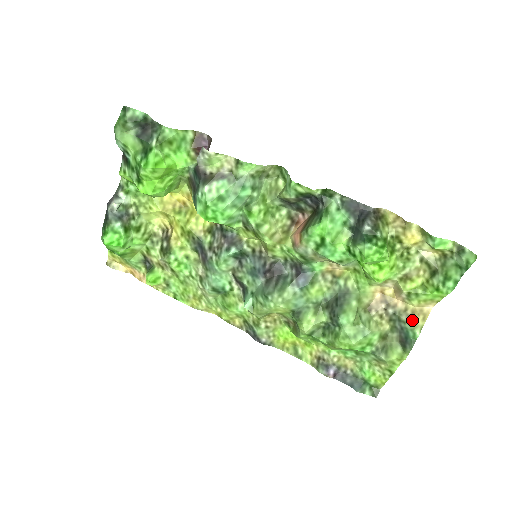
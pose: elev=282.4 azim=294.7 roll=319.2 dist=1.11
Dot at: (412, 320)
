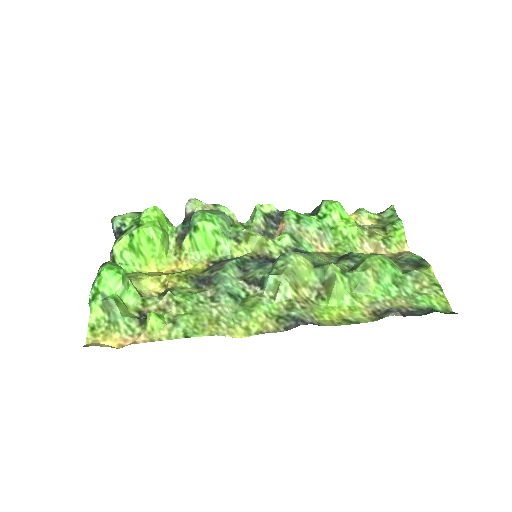
Dot at: (405, 253)
